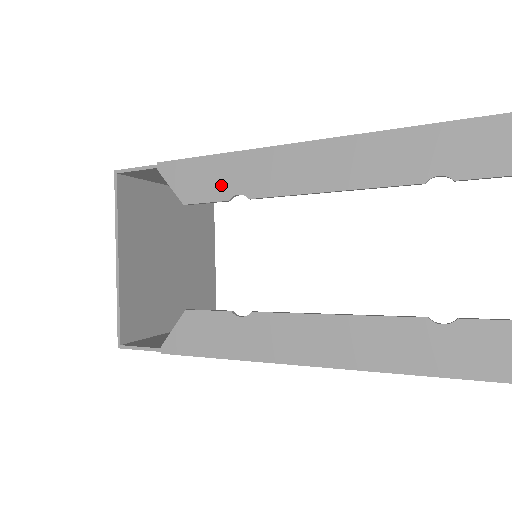
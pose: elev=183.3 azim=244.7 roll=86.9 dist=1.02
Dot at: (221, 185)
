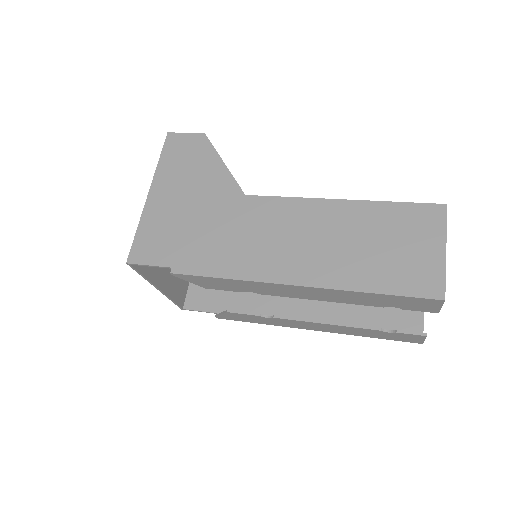
Dot at: (234, 288)
